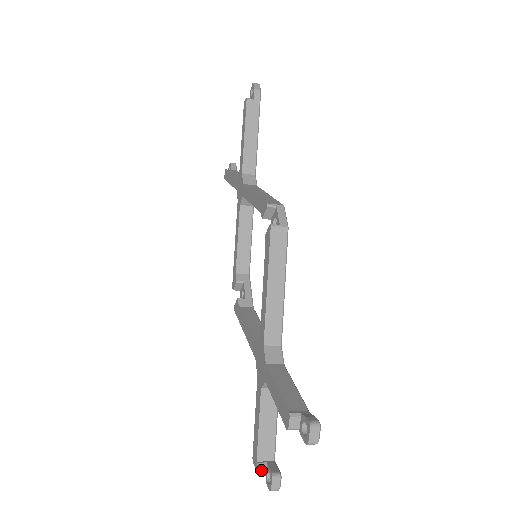
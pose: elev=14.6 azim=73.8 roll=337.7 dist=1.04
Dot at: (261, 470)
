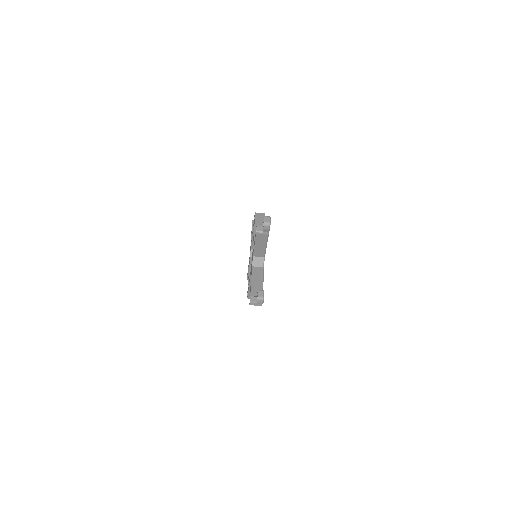
Dot at: (253, 299)
